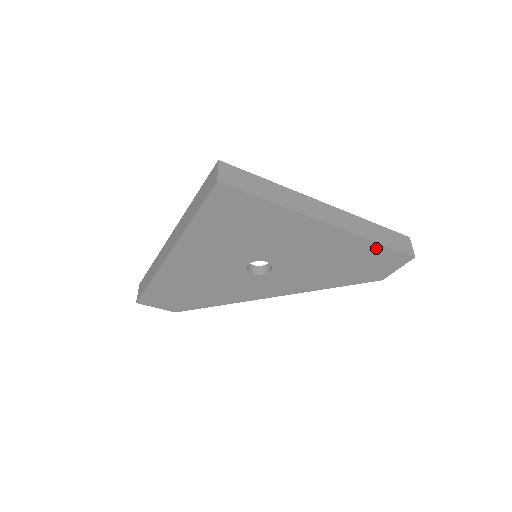
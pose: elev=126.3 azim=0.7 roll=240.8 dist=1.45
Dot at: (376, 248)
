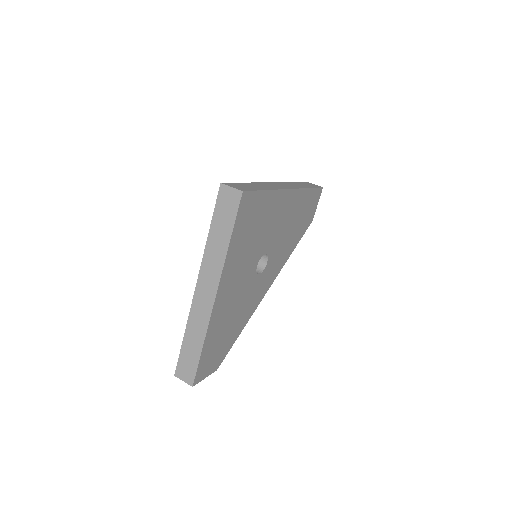
Dot at: (309, 193)
